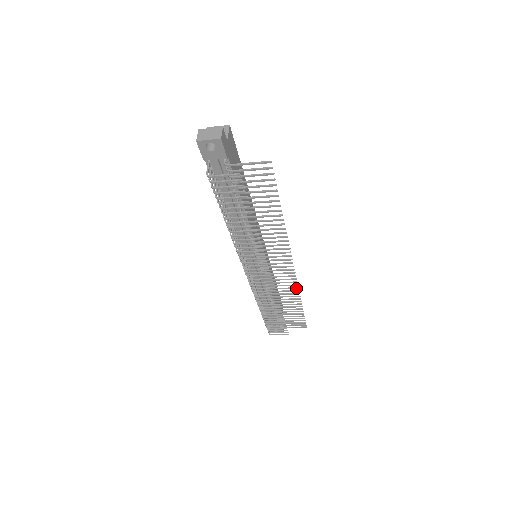
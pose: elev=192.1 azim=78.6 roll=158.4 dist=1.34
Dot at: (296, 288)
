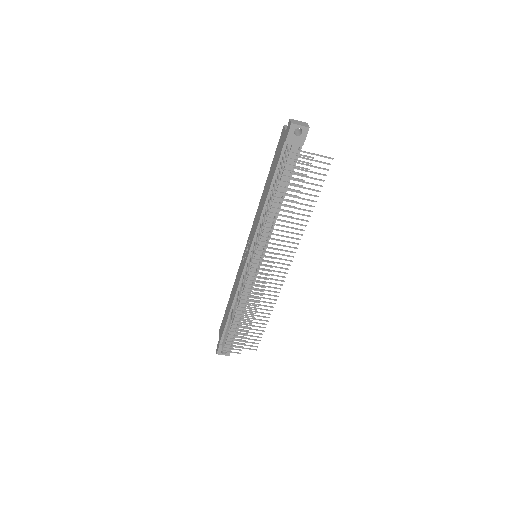
Dot at: (276, 296)
